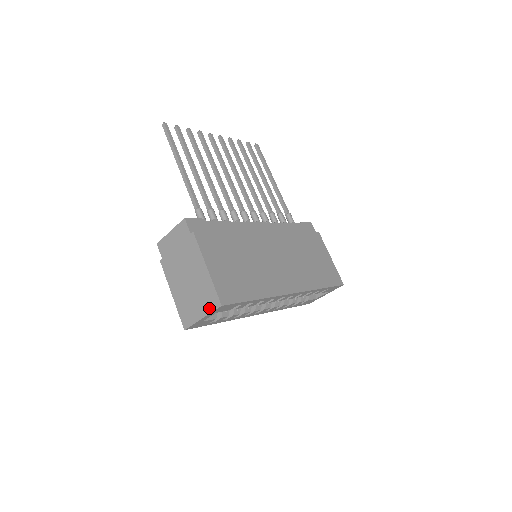
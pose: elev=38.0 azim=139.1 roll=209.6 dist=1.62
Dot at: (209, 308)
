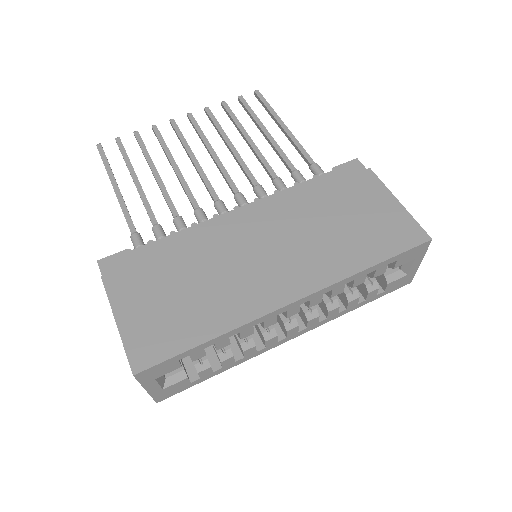
Dot at: occluded
